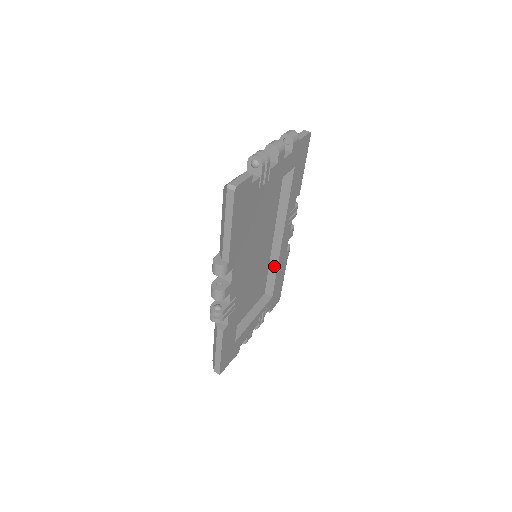
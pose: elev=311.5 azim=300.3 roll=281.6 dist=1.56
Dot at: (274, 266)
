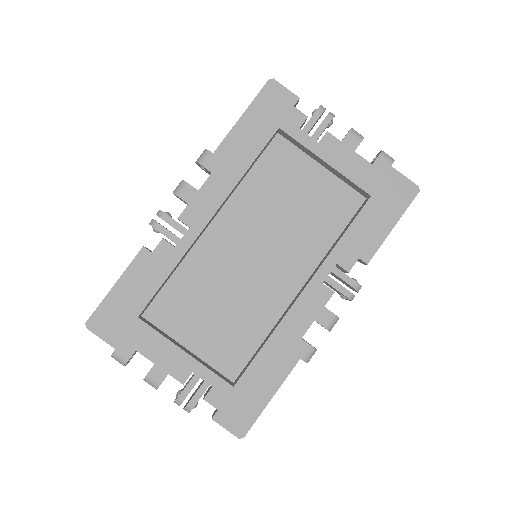
Dot at: (271, 333)
